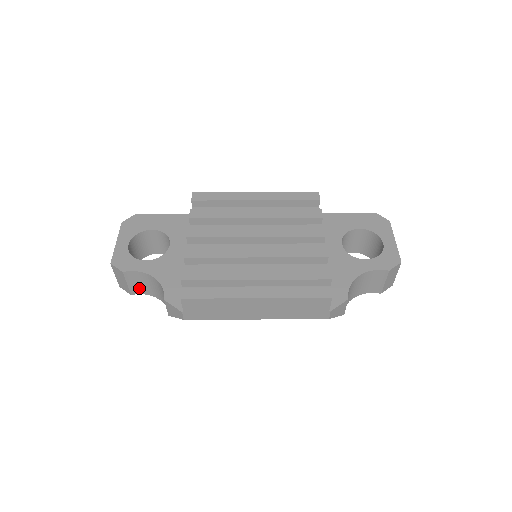
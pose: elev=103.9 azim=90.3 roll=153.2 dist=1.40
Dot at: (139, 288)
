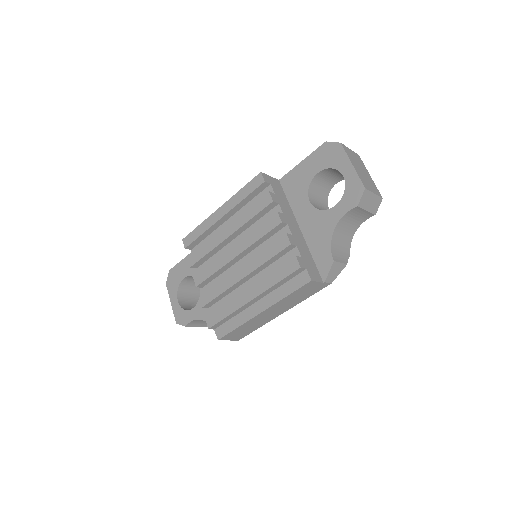
Dot at: occluded
